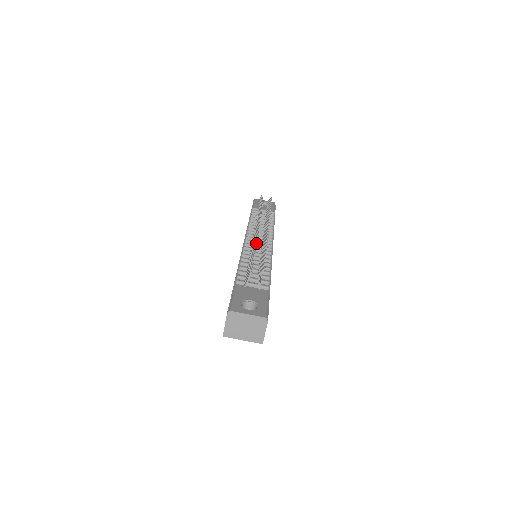
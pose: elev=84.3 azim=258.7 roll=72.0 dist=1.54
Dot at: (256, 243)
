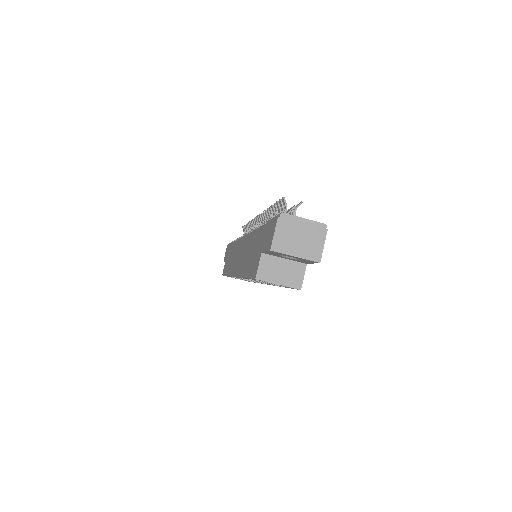
Dot at: (268, 218)
